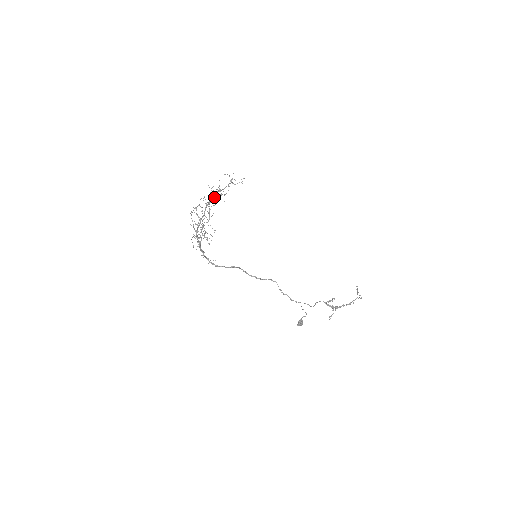
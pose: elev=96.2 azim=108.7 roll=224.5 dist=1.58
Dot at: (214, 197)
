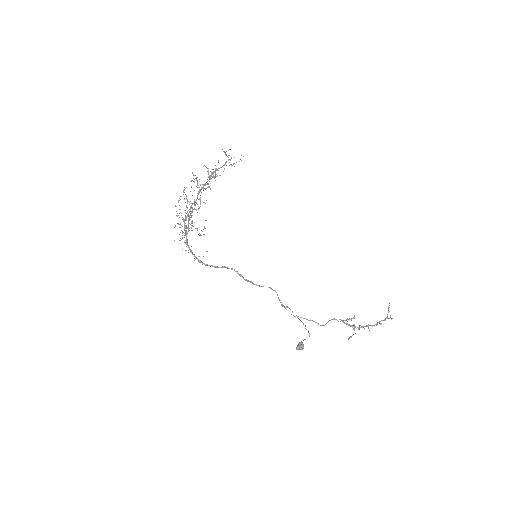
Dot at: (209, 179)
